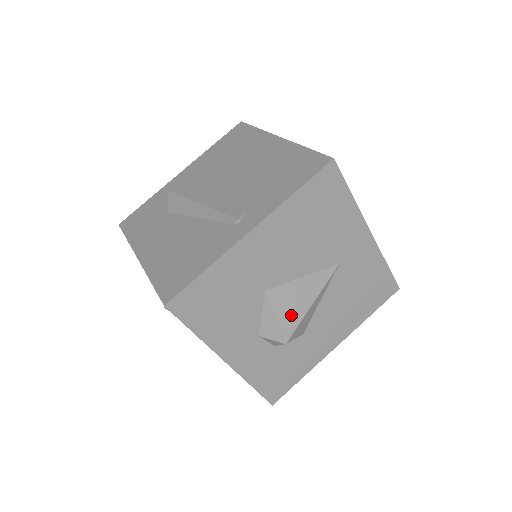
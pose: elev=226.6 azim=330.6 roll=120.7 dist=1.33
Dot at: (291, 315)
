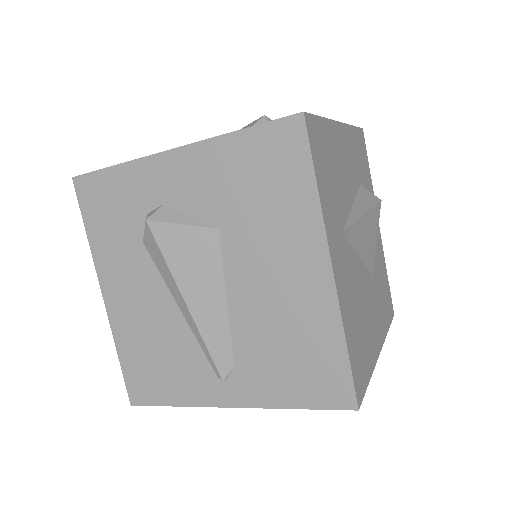
Dot at: occluded
